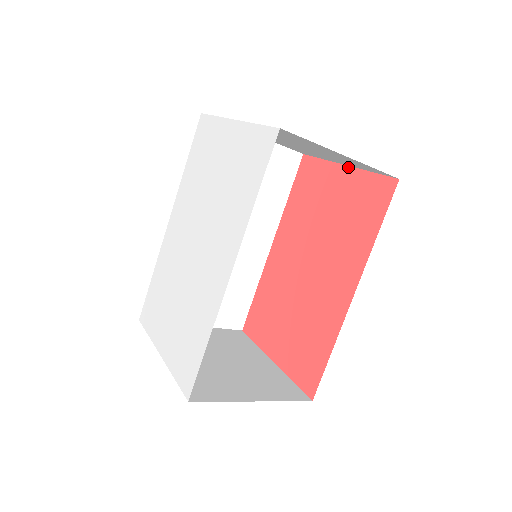
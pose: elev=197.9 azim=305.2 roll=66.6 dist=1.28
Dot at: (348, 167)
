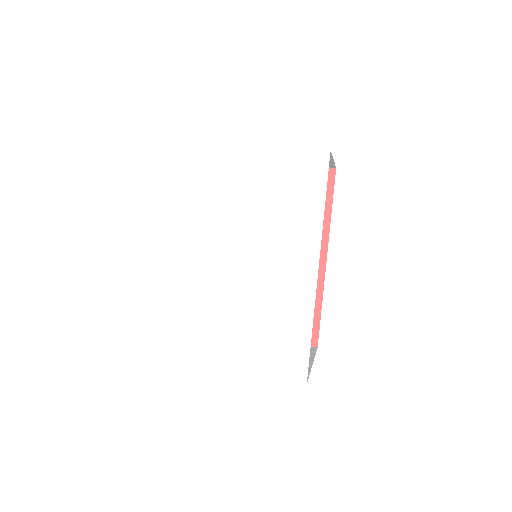
Dot at: occluded
